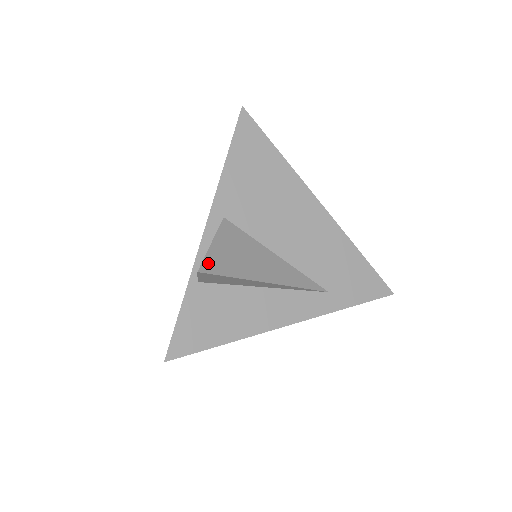
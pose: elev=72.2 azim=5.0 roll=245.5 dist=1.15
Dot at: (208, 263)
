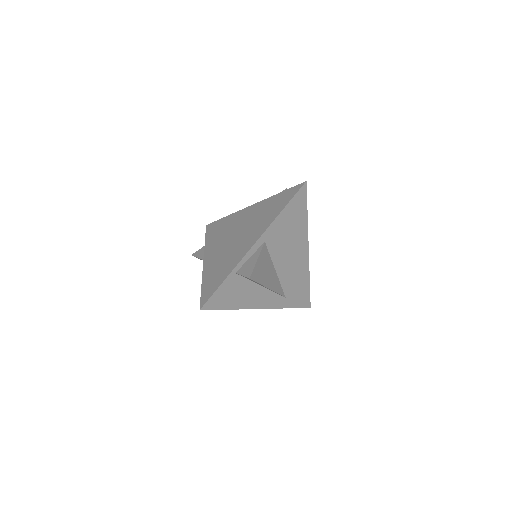
Dot at: (254, 273)
